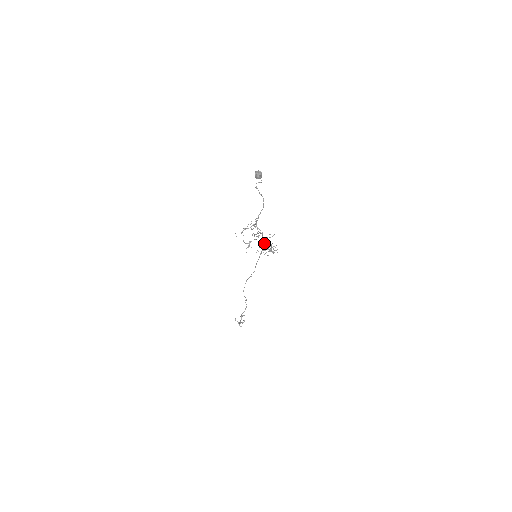
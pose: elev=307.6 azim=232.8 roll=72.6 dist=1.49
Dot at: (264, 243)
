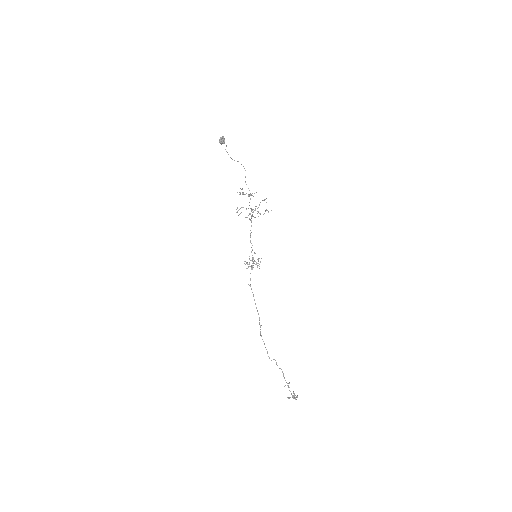
Dot at: (257, 213)
